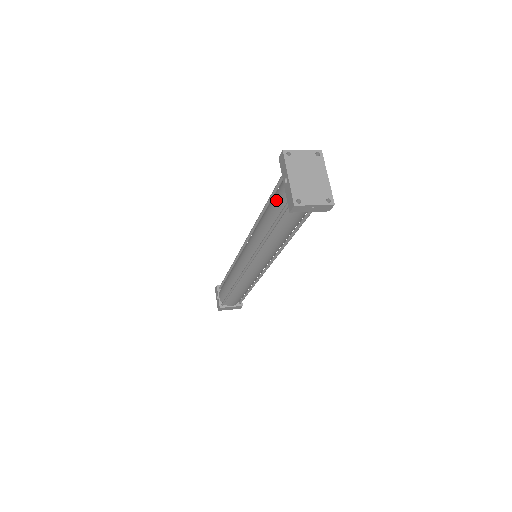
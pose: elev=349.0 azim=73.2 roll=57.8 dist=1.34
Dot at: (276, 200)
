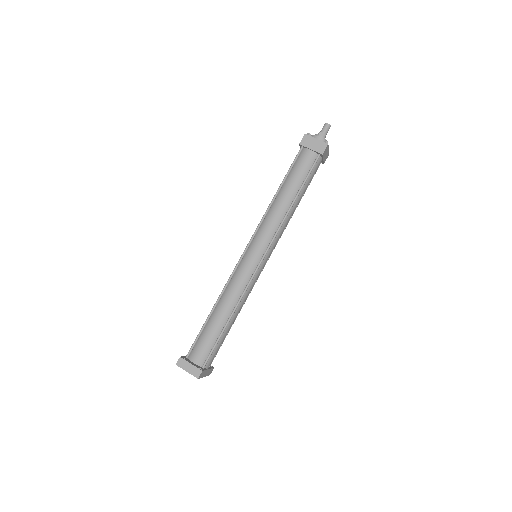
Dot at: occluded
